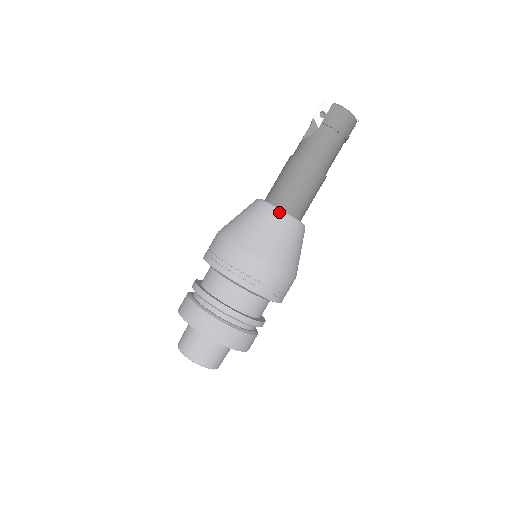
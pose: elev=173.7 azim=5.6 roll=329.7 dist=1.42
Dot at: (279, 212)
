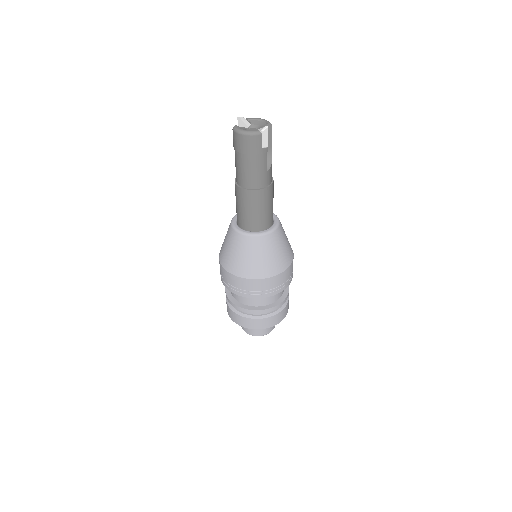
Dot at: (234, 232)
